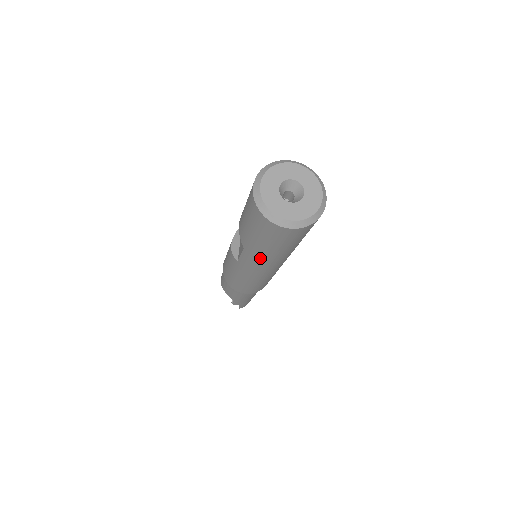
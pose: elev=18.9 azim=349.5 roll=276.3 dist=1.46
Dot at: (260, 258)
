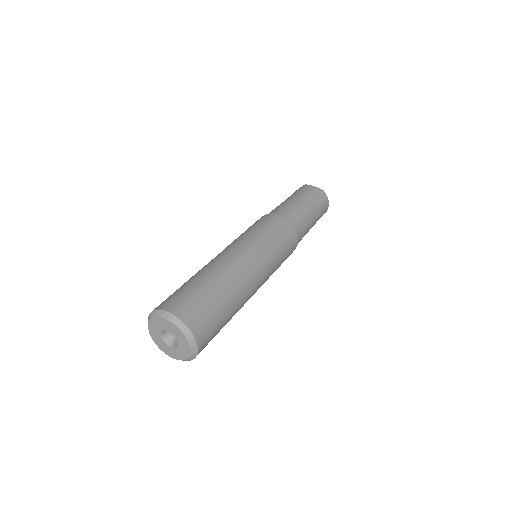
Dot at: occluded
